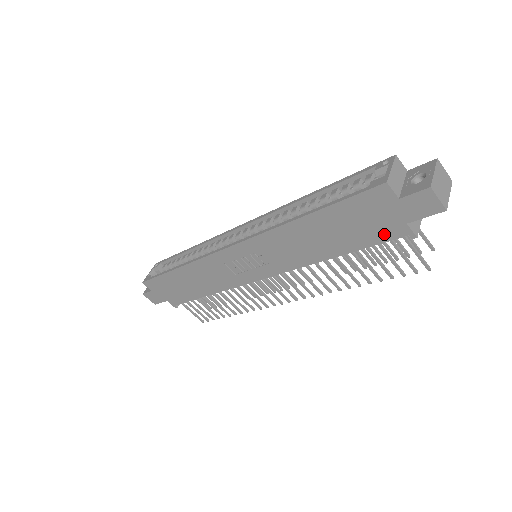
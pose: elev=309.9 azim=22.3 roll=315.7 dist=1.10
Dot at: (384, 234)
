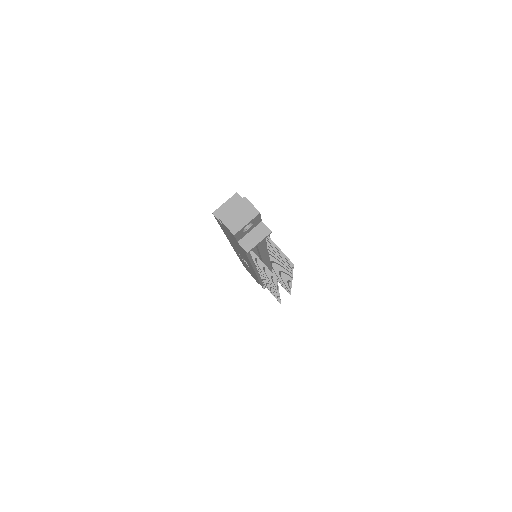
Dot at: (241, 248)
